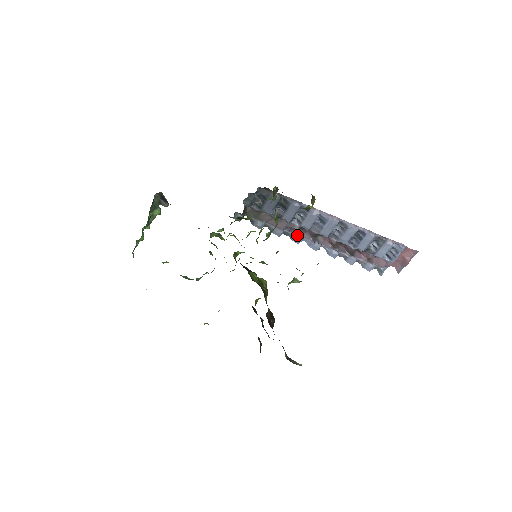
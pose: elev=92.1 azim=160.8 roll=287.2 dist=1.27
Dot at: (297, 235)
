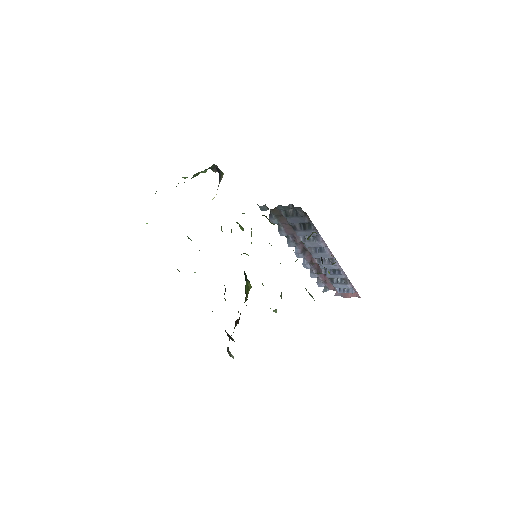
Dot at: (294, 242)
